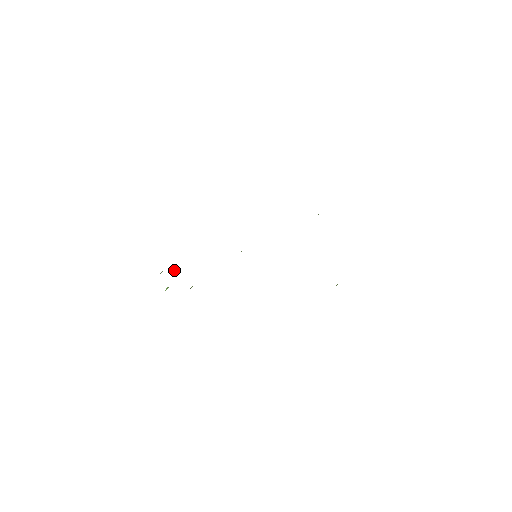
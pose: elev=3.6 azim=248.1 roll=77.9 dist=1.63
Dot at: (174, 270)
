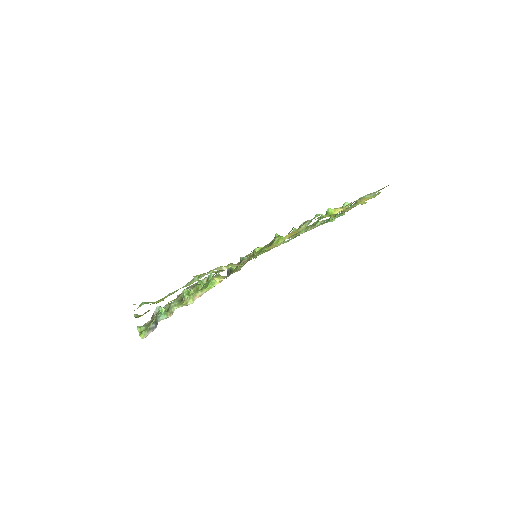
Dot at: (171, 312)
